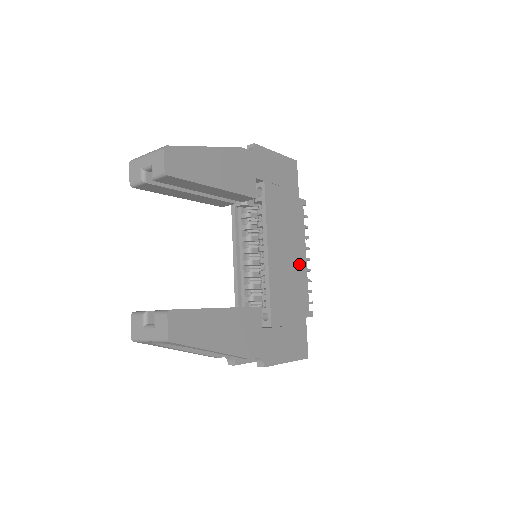
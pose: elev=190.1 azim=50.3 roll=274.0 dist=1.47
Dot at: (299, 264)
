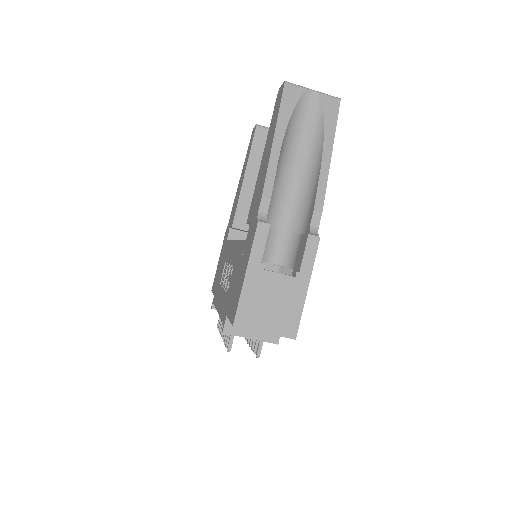
Dot at: occluded
